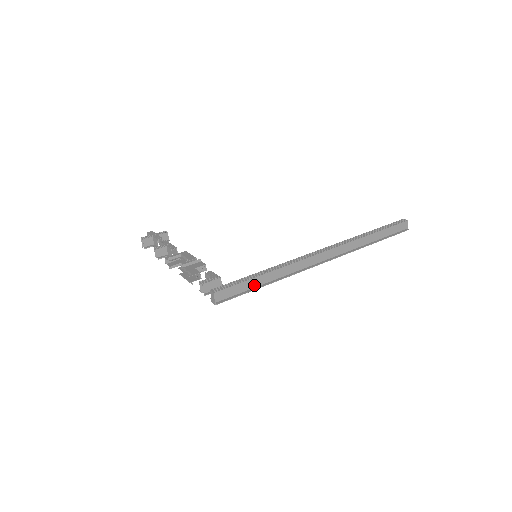
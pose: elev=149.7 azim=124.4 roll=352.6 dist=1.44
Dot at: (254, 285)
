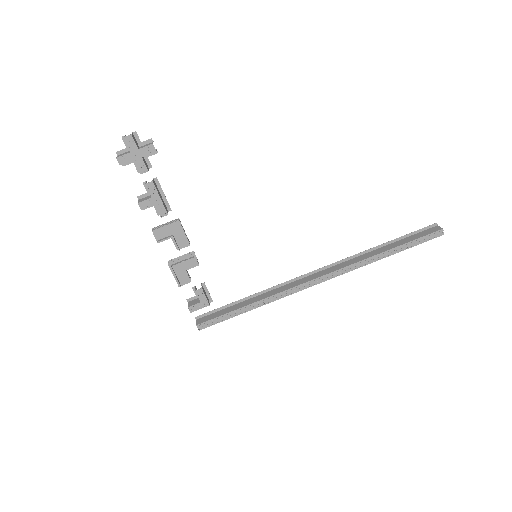
Dot at: occluded
